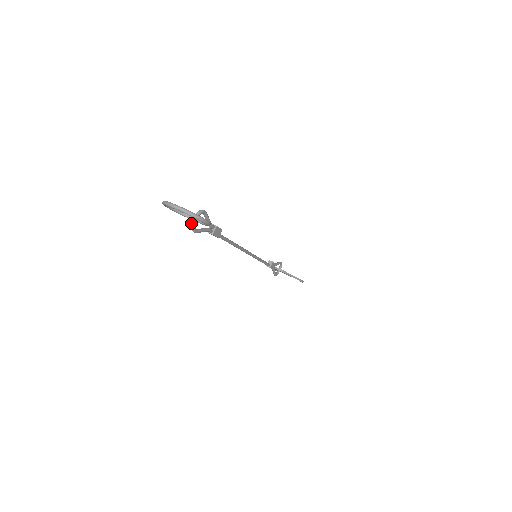
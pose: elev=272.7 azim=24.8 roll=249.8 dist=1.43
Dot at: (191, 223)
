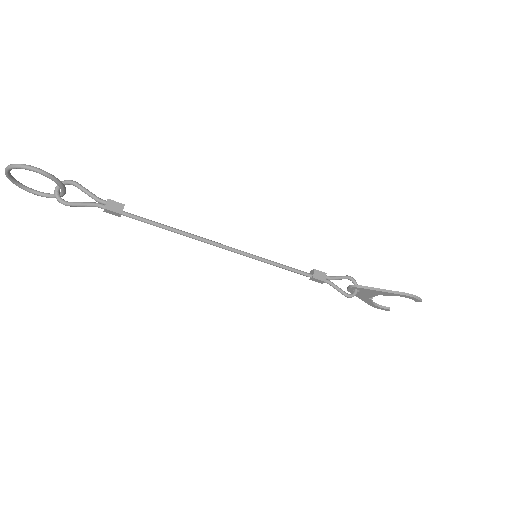
Dot at: (55, 195)
